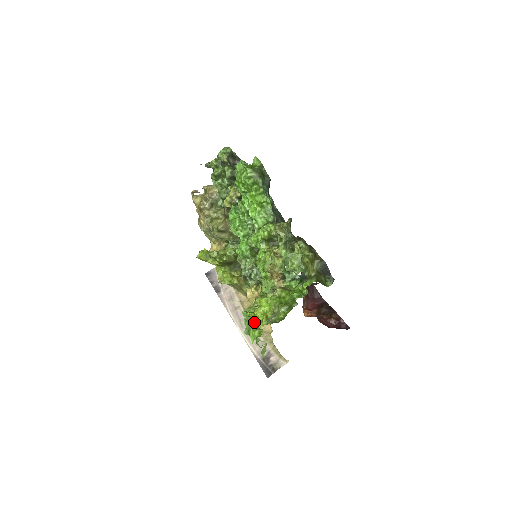
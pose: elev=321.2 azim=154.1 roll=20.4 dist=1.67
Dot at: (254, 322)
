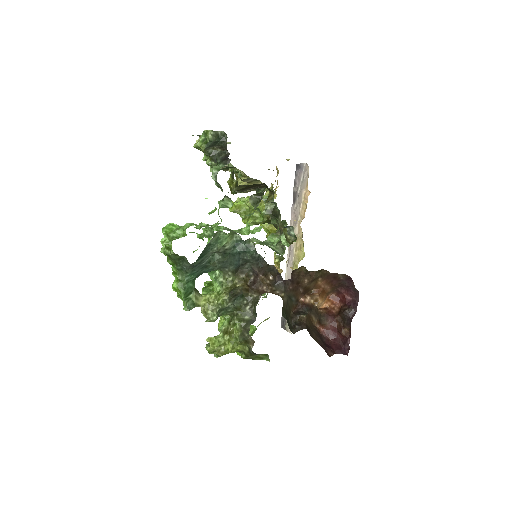
Dot at: occluded
